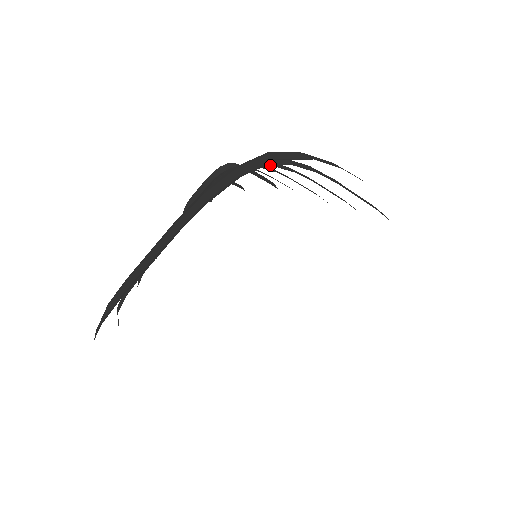
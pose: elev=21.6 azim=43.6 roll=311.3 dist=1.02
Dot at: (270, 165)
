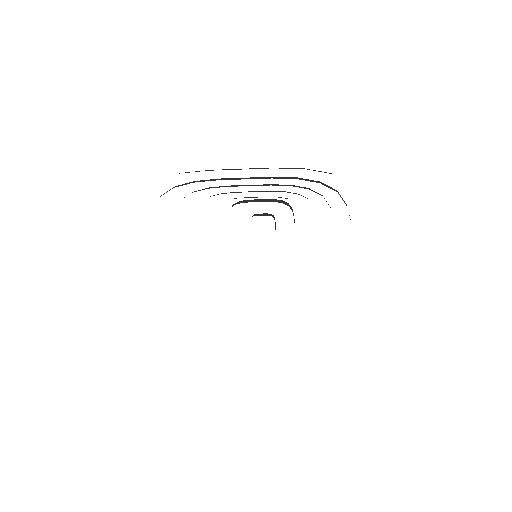
Dot at: (161, 195)
